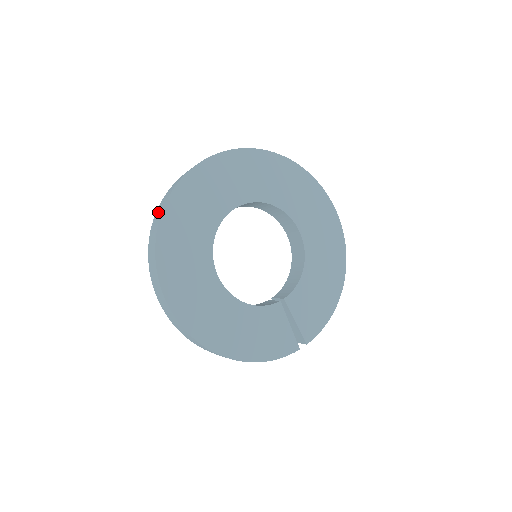
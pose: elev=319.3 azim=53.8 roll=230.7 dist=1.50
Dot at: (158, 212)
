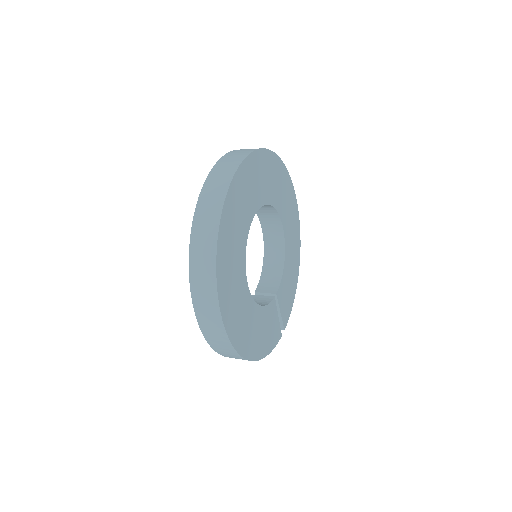
Dot at: (204, 223)
